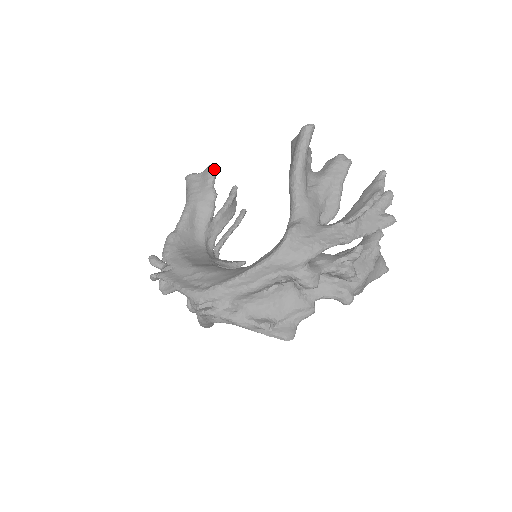
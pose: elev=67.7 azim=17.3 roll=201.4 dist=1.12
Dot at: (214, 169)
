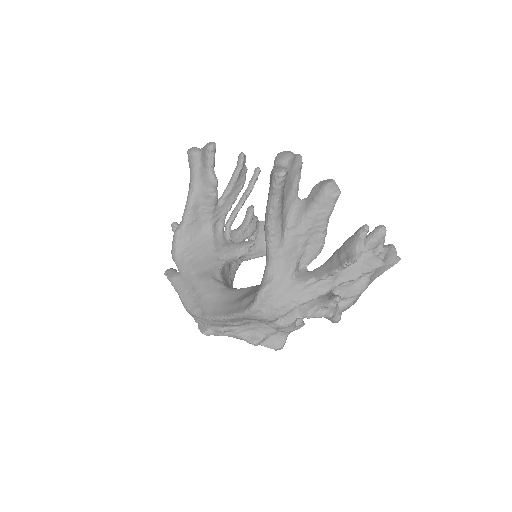
Dot at: (211, 151)
